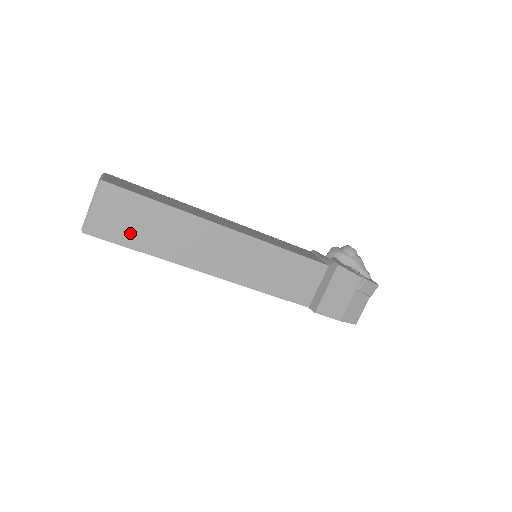
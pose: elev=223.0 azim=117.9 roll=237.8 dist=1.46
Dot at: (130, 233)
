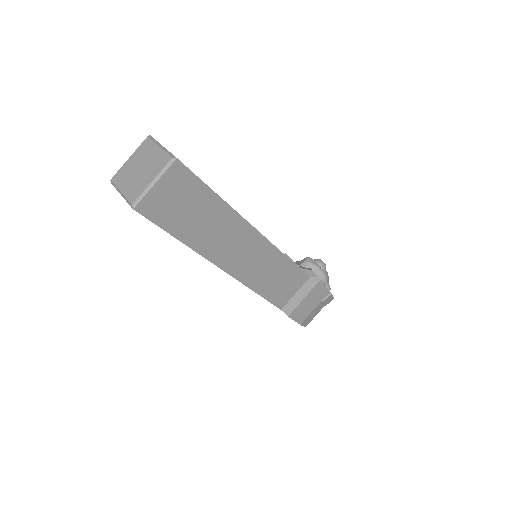
Dot at: (178, 219)
